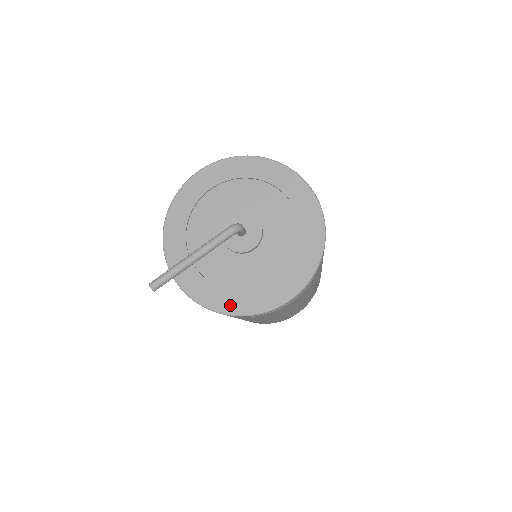
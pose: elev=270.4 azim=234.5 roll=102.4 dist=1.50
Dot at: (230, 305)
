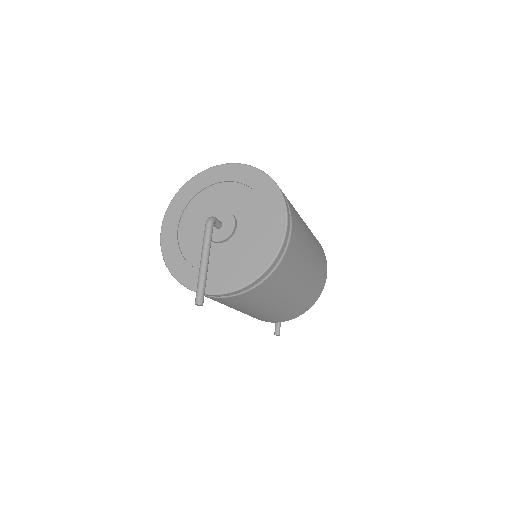
Dot at: (257, 268)
